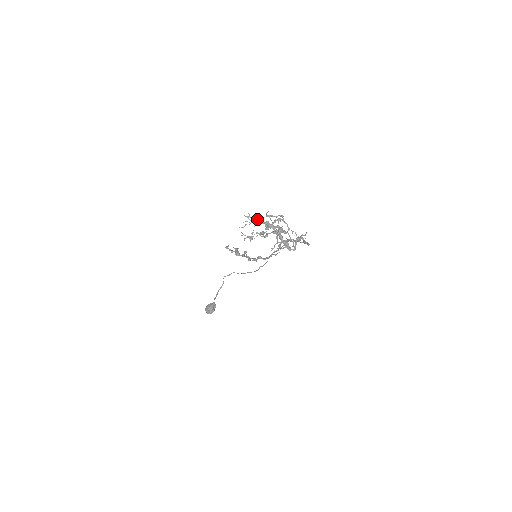
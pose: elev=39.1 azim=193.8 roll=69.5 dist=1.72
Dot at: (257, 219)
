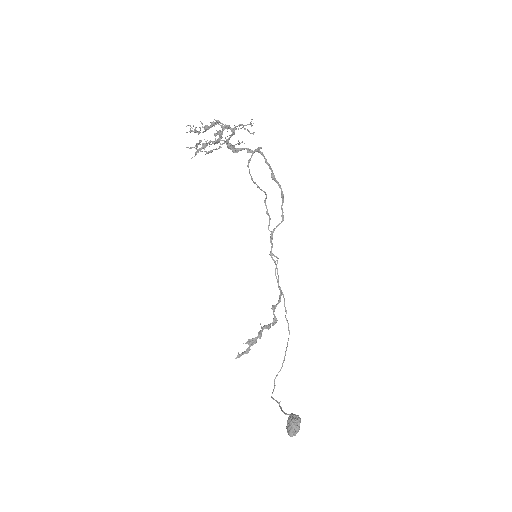
Dot at: (200, 141)
